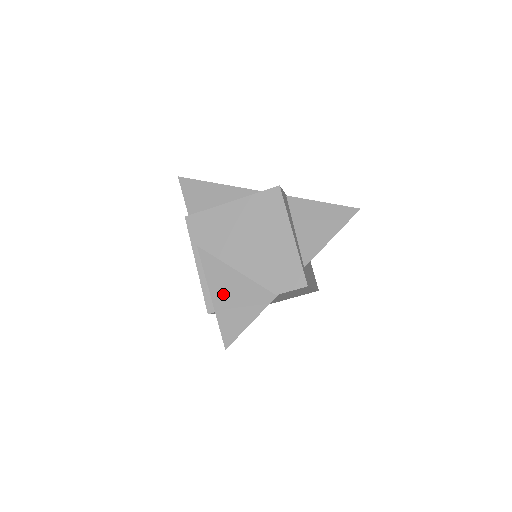
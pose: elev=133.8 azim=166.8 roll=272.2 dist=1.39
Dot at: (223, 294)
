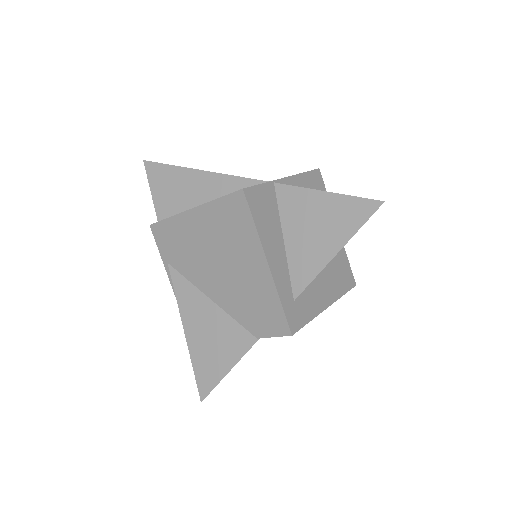
Dot at: (197, 331)
